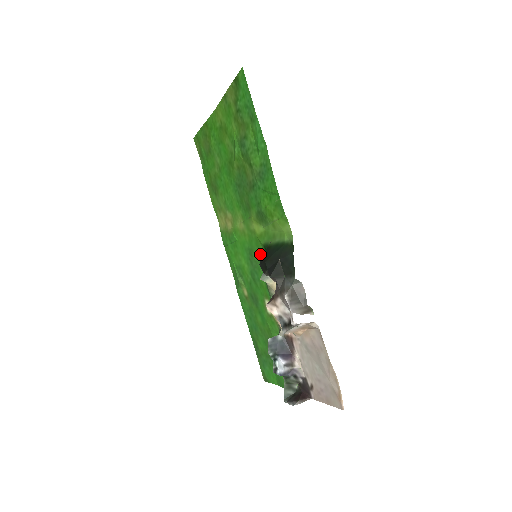
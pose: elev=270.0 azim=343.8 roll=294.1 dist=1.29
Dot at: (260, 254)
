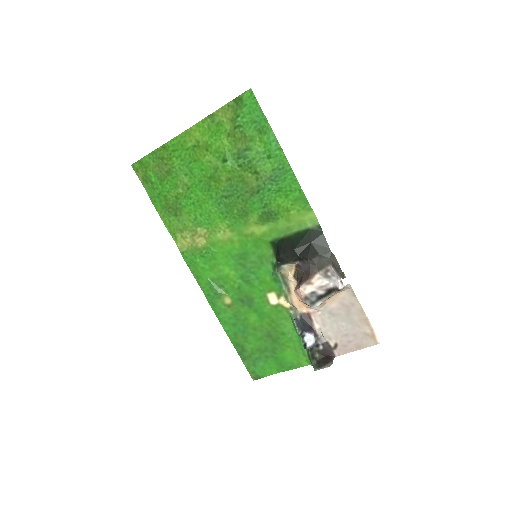
Dot at: (261, 253)
